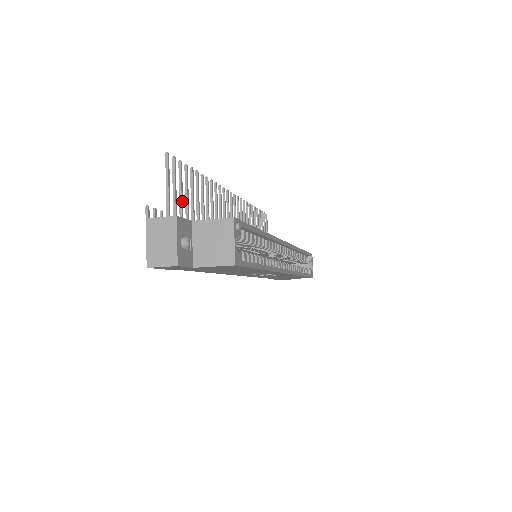
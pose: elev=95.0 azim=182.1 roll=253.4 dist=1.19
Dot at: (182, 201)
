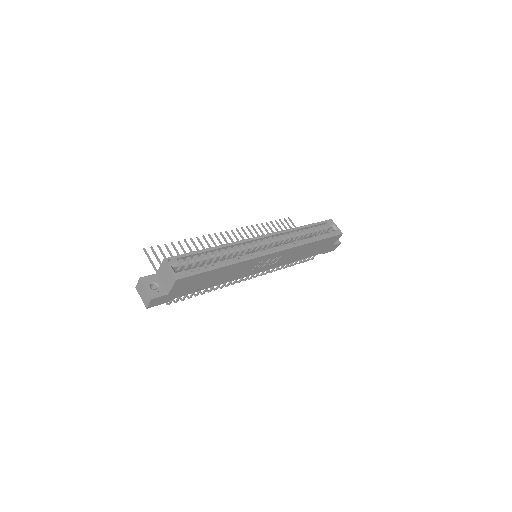
Dot at: occluded
